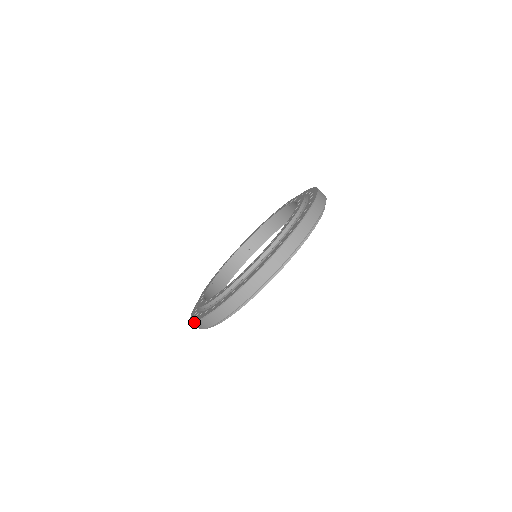
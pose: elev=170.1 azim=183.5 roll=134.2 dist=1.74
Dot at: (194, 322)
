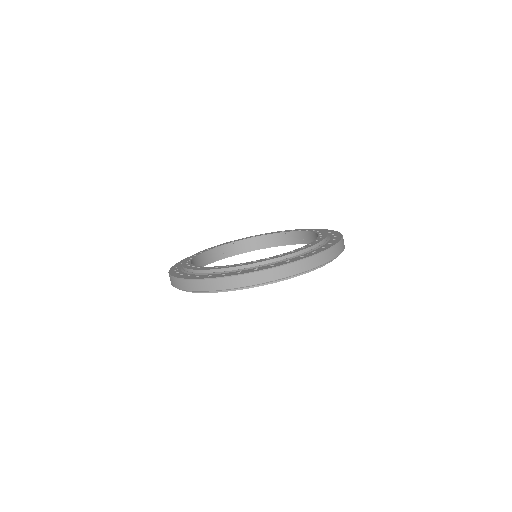
Dot at: (199, 280)
